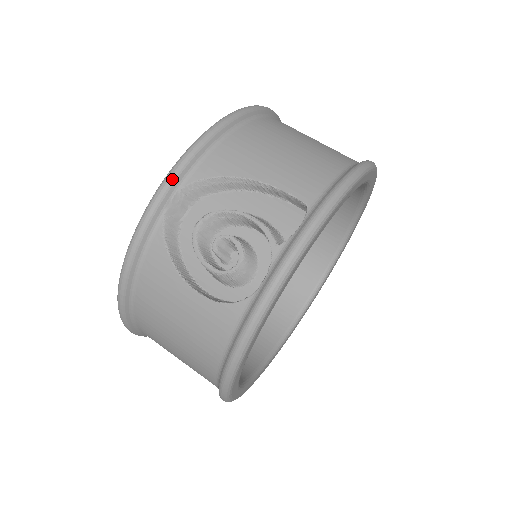
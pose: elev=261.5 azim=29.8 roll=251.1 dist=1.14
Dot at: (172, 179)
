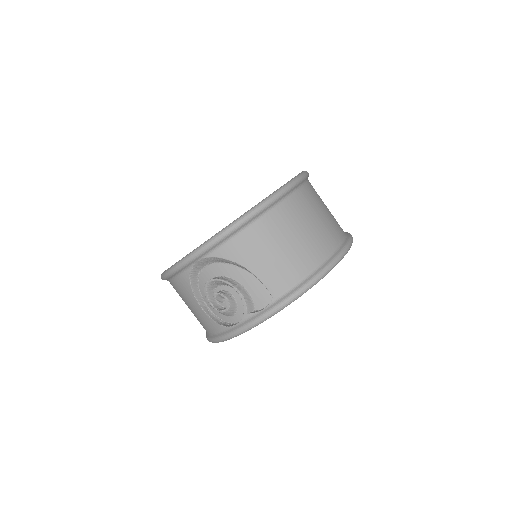
Dot at: (200, 253)
